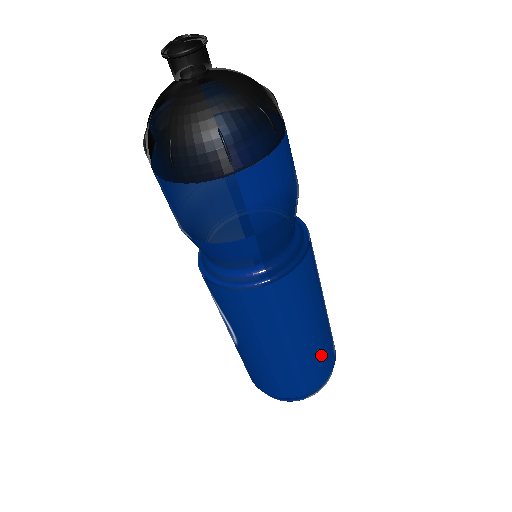
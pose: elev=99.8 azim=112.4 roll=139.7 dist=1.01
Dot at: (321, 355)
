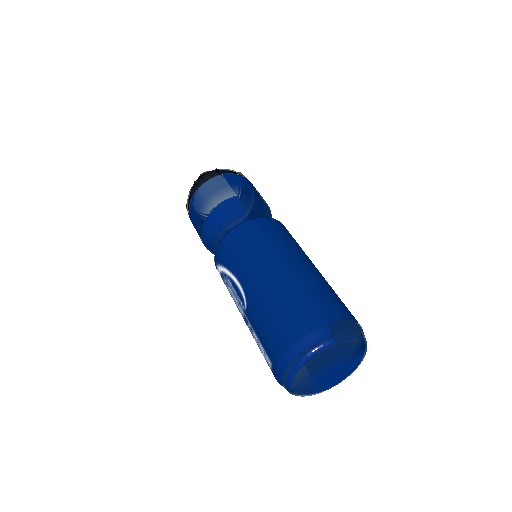
Dot at: (325, 289)
